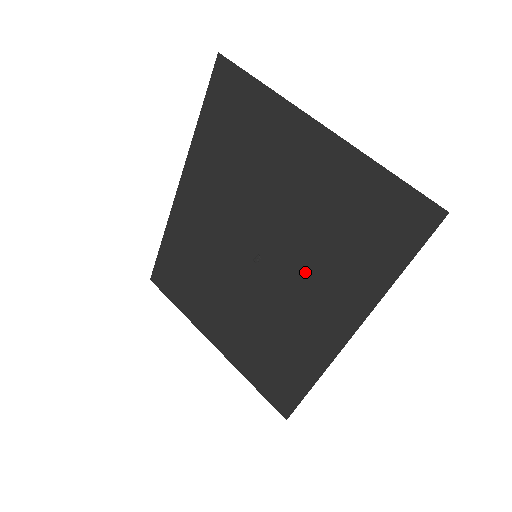
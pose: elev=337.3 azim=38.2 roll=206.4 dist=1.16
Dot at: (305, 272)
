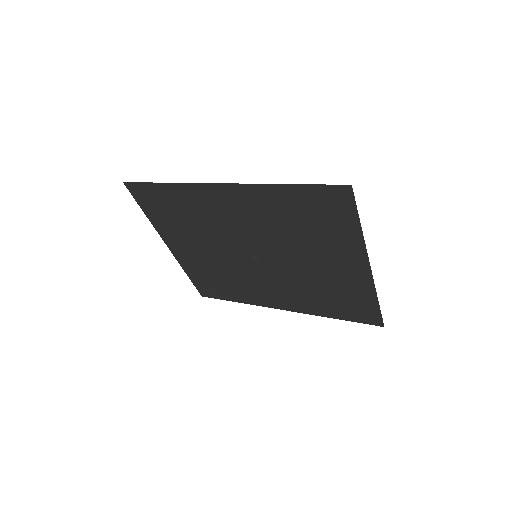
Dot at: (285, 283)
